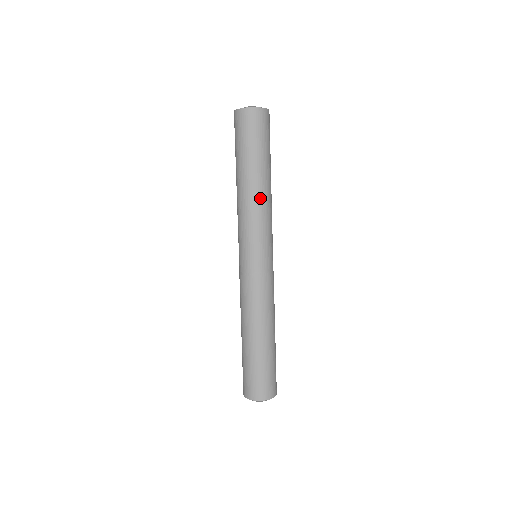
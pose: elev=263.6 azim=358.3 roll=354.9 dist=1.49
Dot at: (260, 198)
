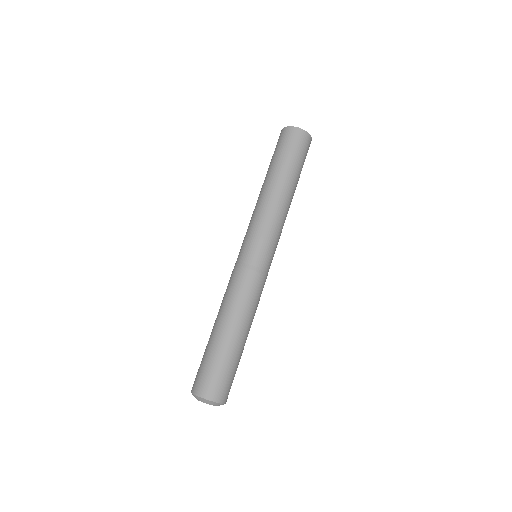
Dot at: (287, 206)
